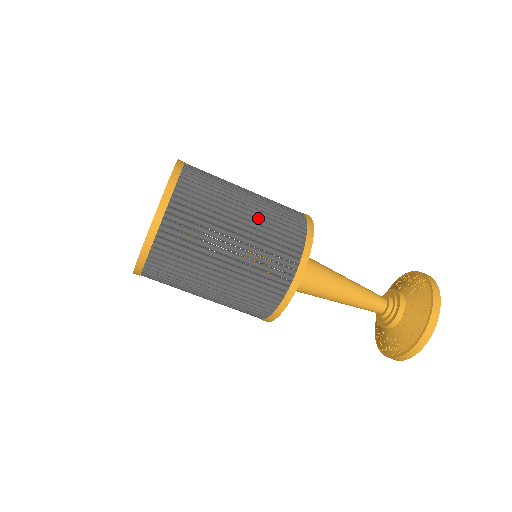
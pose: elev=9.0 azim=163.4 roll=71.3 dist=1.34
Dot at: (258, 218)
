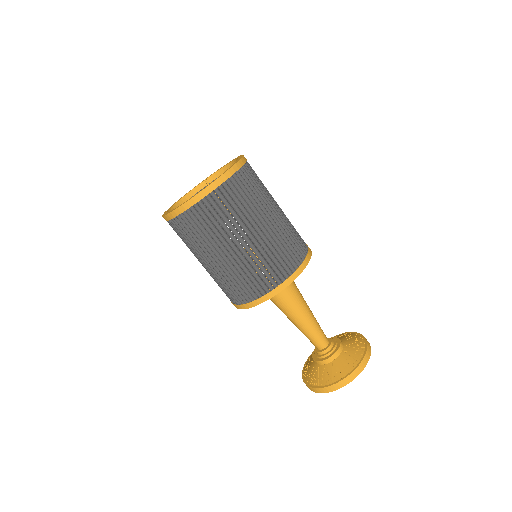
Dot at: (268, 239)
